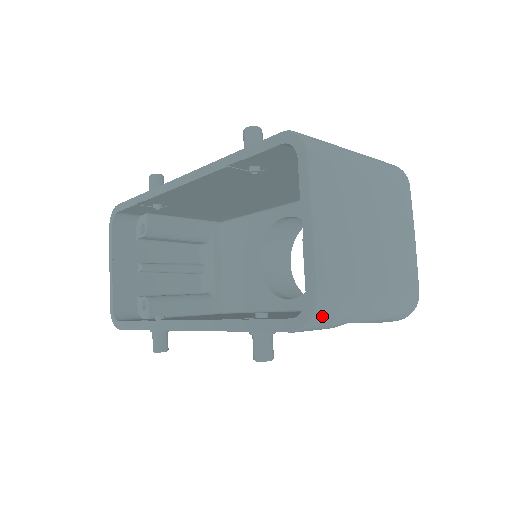
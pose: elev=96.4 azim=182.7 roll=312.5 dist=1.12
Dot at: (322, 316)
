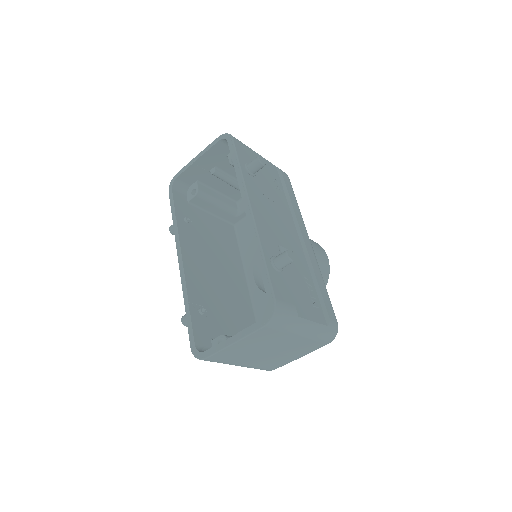
Dot at: occluded
